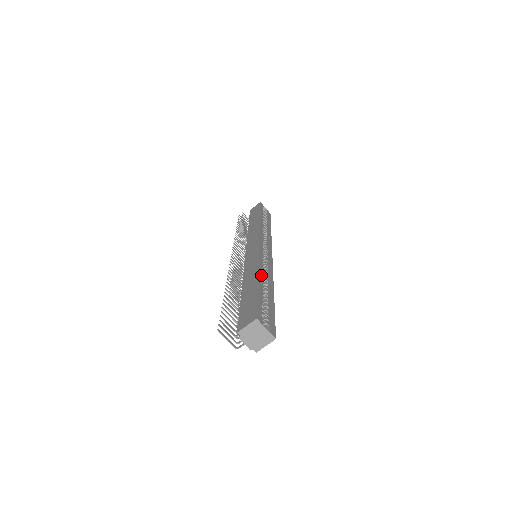
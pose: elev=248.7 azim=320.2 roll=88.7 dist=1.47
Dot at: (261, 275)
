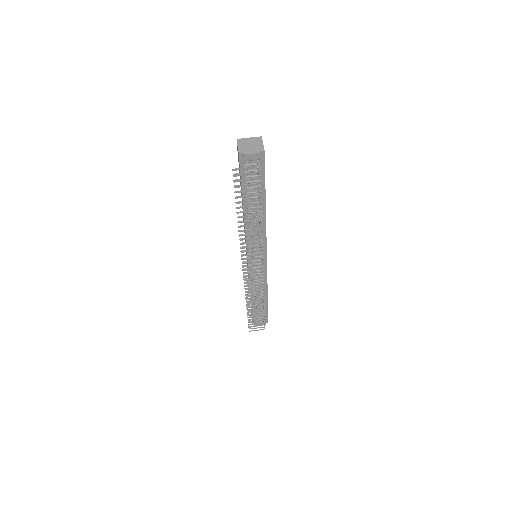
Dot at: occluded
